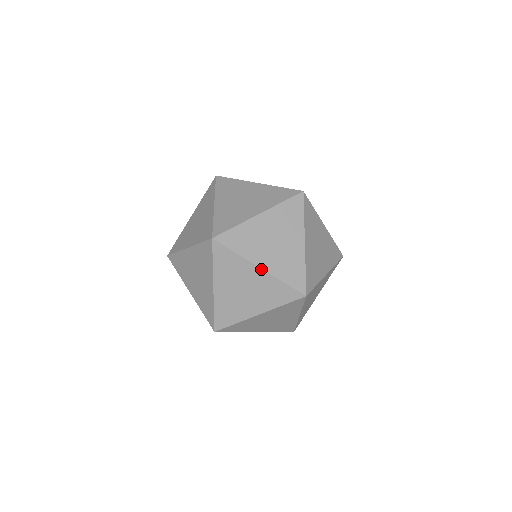
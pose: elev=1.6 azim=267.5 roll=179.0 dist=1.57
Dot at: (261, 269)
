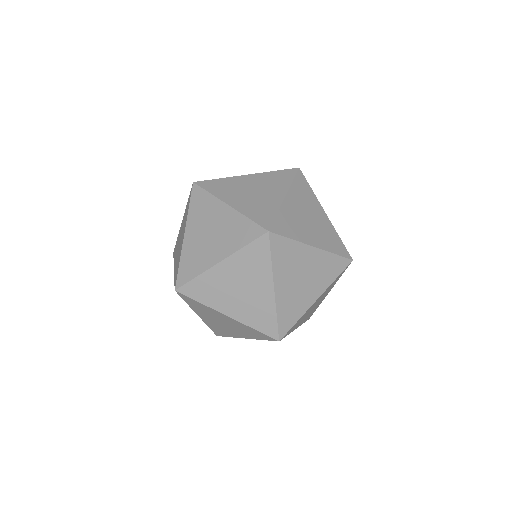
Dot at: (229, 206)
